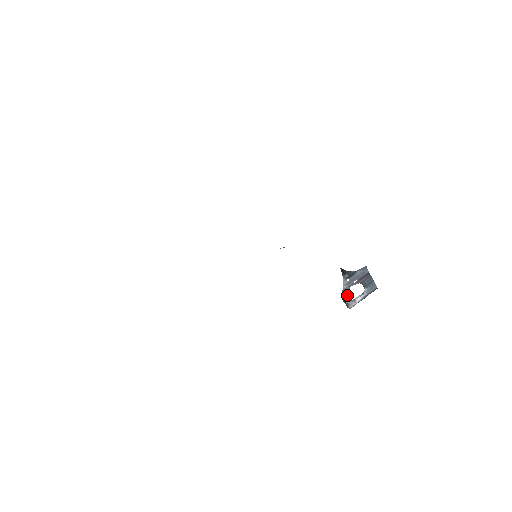
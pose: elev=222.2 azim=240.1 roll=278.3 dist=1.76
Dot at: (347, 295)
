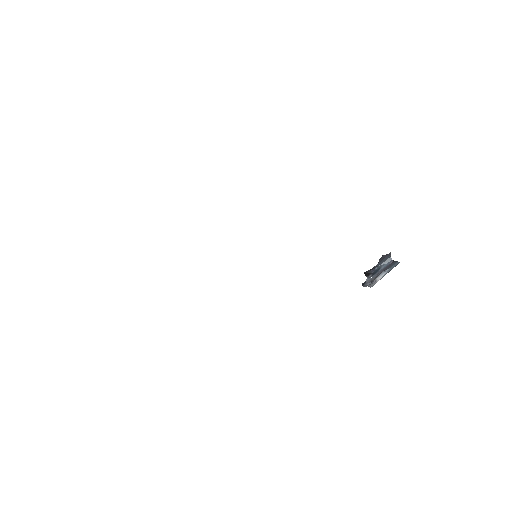
Dot at: (369, 283)
